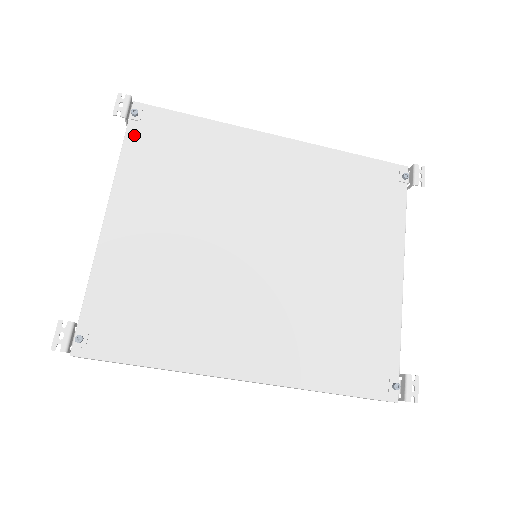
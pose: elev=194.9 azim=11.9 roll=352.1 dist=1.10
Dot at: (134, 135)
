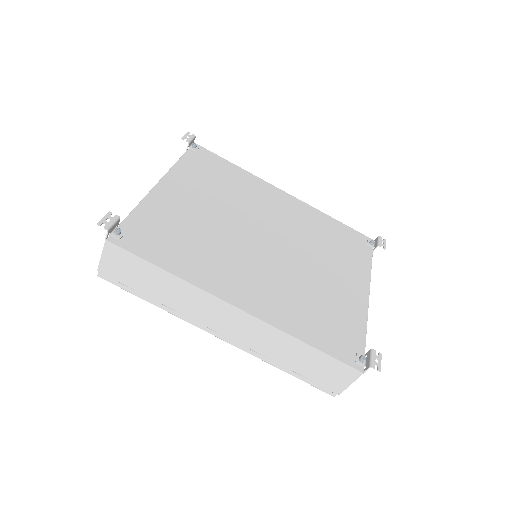
Dot at: (190, 156)
